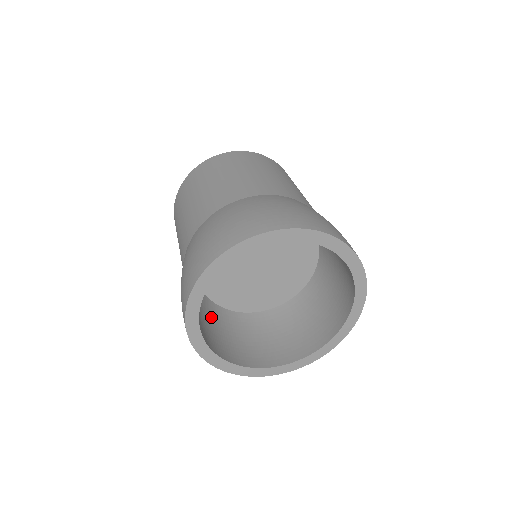
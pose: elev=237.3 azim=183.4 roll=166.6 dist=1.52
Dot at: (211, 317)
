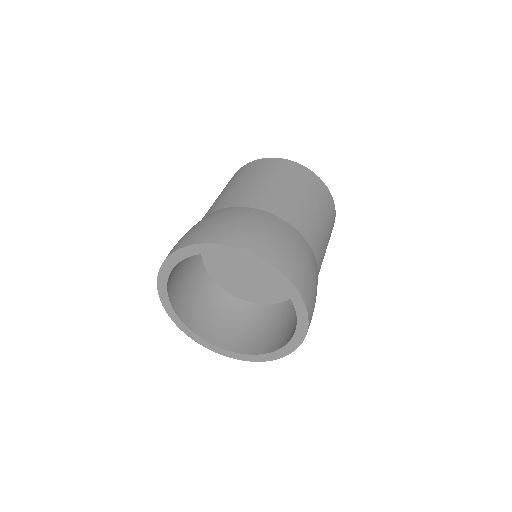
Dot at: (218, 305)
